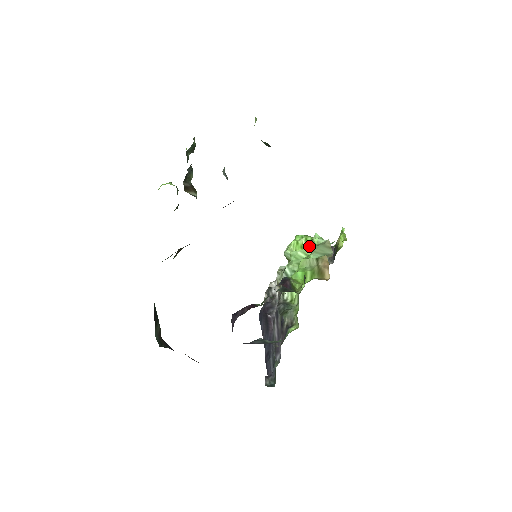
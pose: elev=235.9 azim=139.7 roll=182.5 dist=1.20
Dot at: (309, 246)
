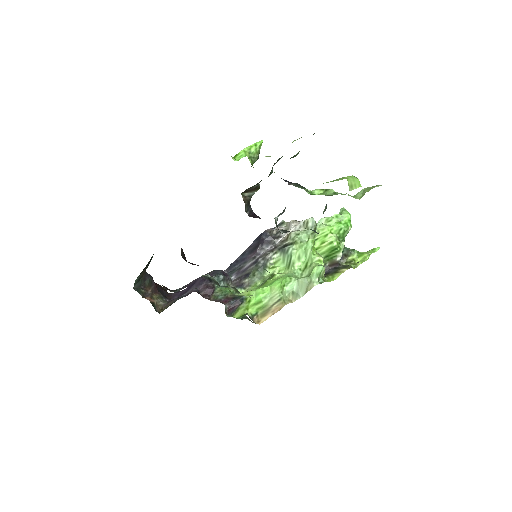
Dot at: (313, 262)
